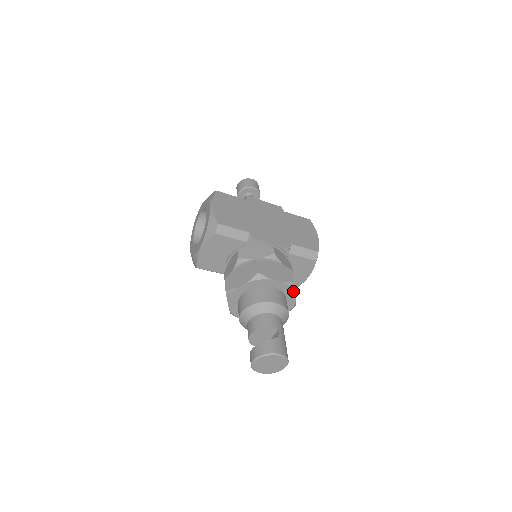
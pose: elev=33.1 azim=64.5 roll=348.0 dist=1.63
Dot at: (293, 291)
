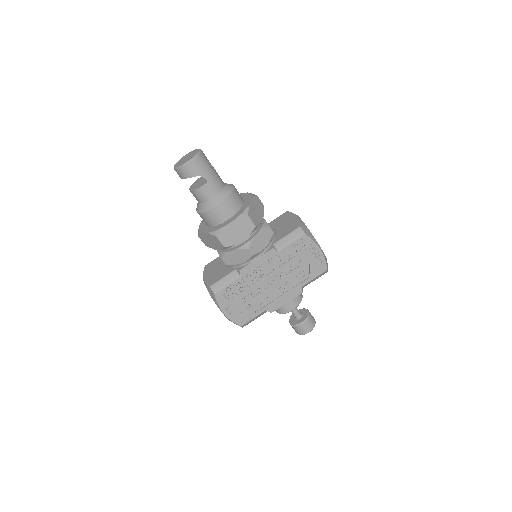
Dot at: occluded
